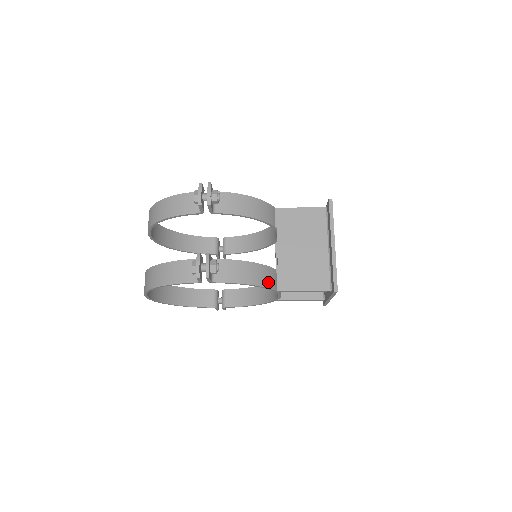
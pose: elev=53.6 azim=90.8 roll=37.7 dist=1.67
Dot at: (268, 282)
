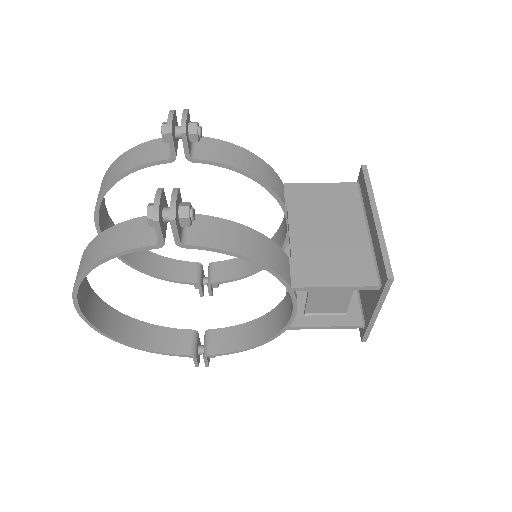
Dot at: (277, 265)
